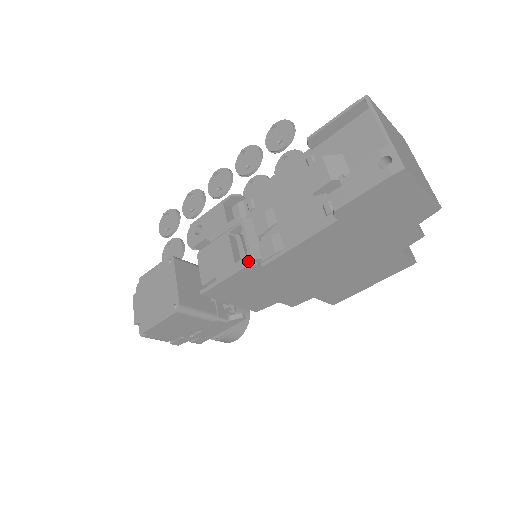
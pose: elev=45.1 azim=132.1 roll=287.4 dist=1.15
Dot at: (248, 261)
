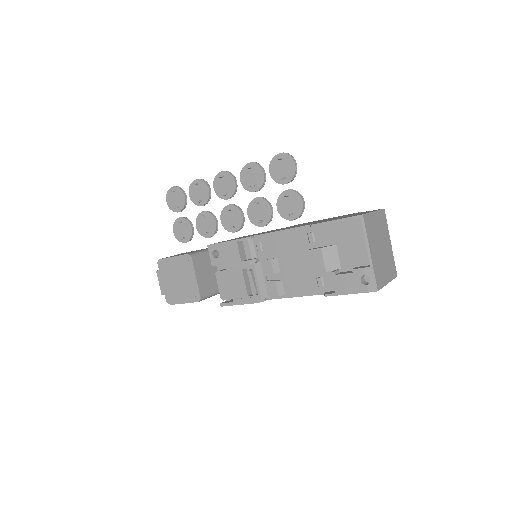
Dot at: (258, 299)
